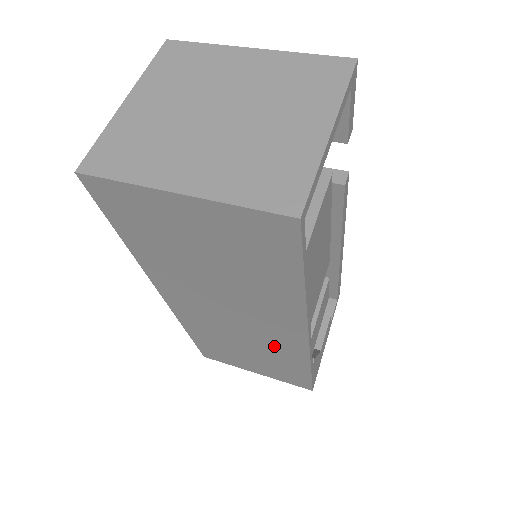
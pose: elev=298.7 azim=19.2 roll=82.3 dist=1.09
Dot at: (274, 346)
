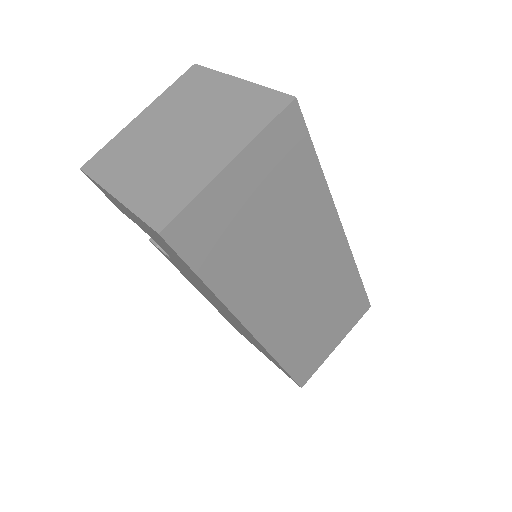
Dot at: (333, 280)
